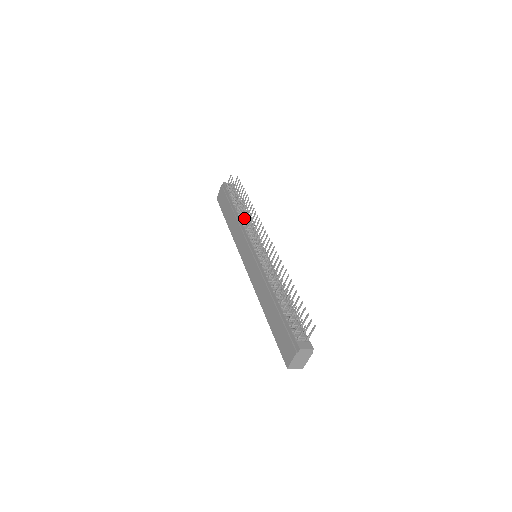
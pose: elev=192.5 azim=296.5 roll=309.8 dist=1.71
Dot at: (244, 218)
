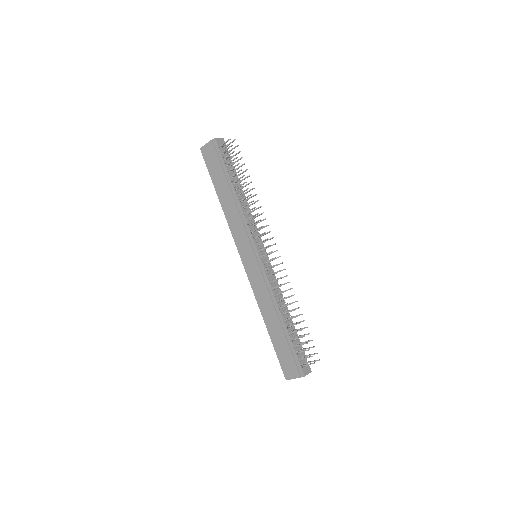
Dot at: occluded
